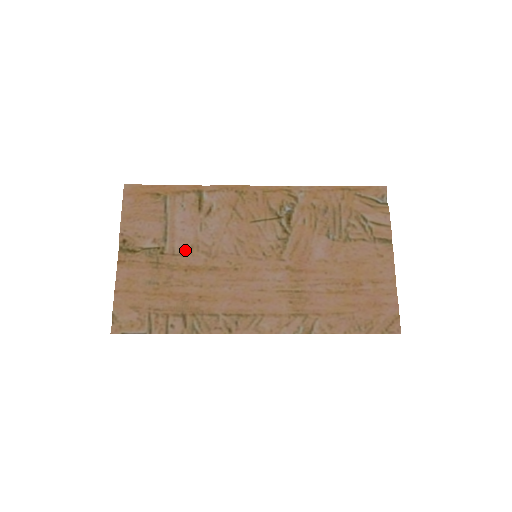
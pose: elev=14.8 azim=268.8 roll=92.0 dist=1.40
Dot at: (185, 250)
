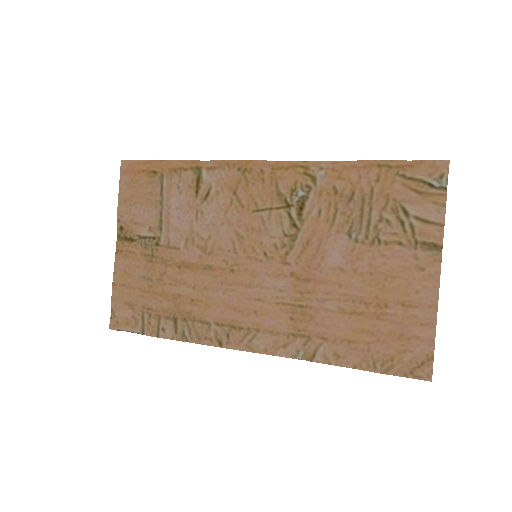
Dot at: (180, 243)
